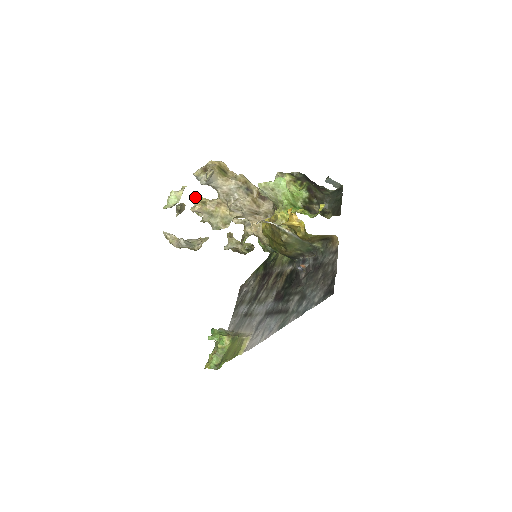
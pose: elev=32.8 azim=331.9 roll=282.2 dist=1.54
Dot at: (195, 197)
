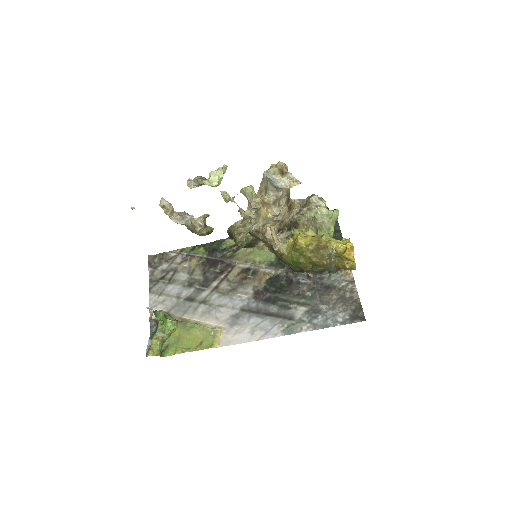
Dot at: occluded
